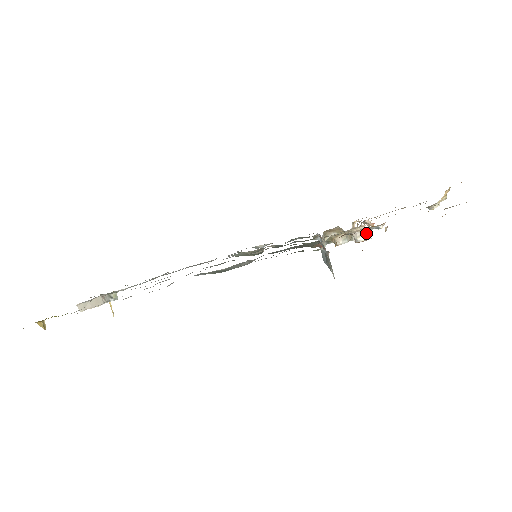
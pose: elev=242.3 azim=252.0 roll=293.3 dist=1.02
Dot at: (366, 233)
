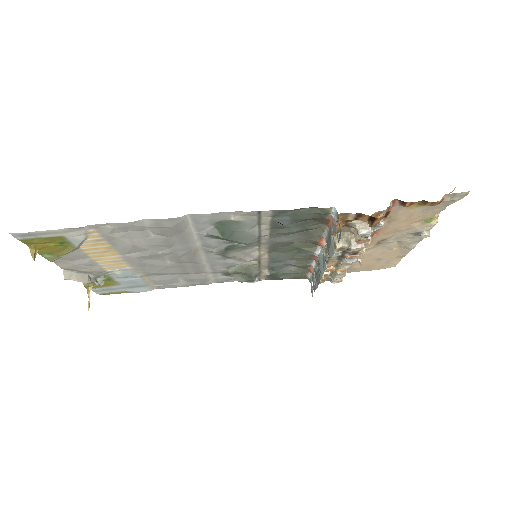
Dot at: (368, 227)
